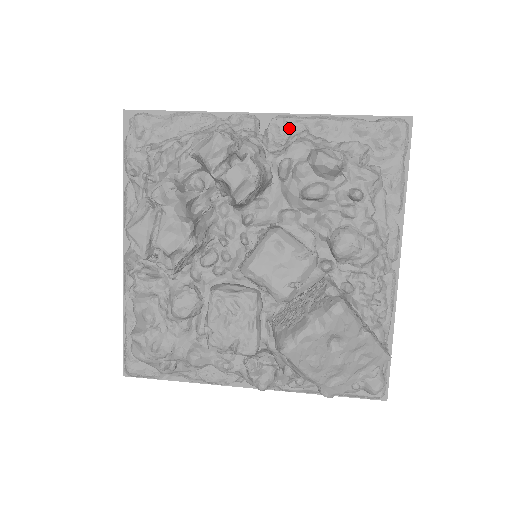
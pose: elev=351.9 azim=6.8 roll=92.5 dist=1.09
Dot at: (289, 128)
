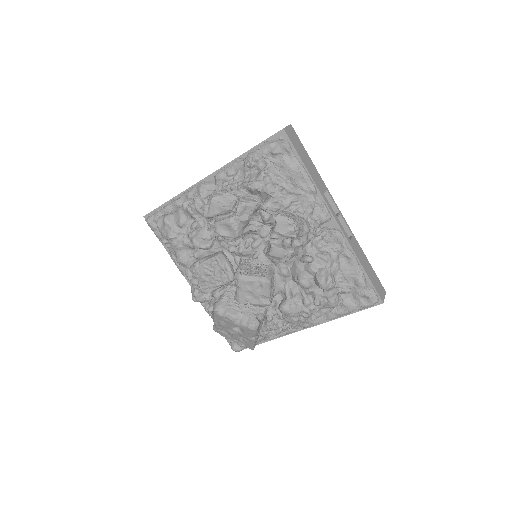
Dot at: (335, 242)
